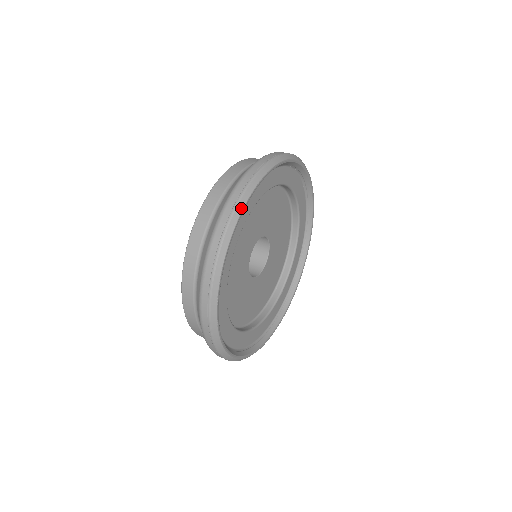
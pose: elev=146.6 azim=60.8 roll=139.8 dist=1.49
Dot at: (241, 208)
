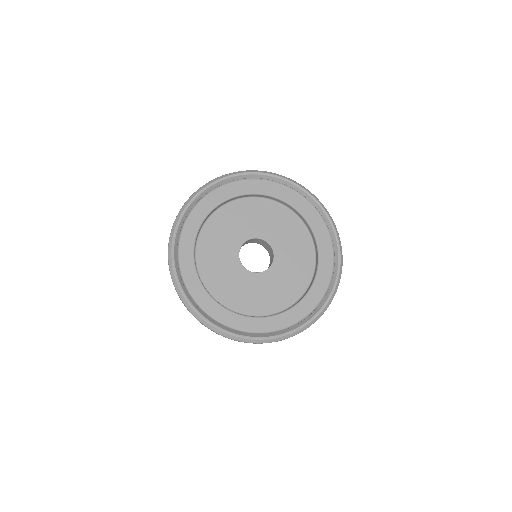
Dot at: (170, 249)
